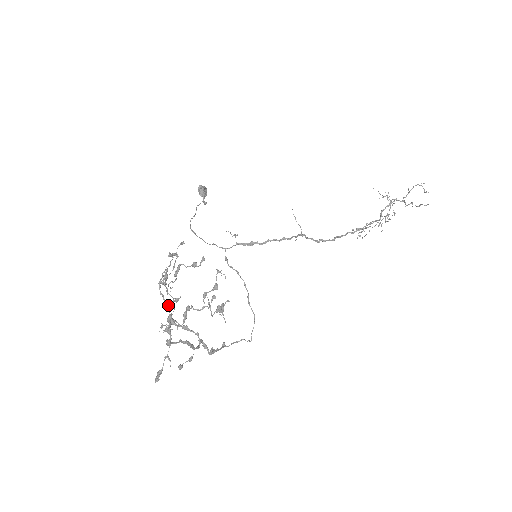
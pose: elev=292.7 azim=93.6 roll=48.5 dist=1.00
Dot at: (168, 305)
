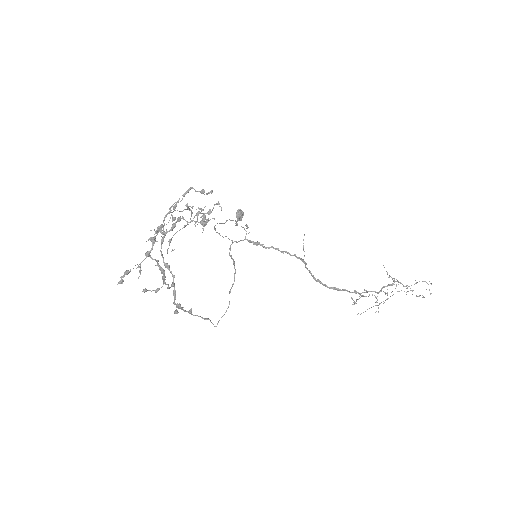
Dot at: (164, 234)
